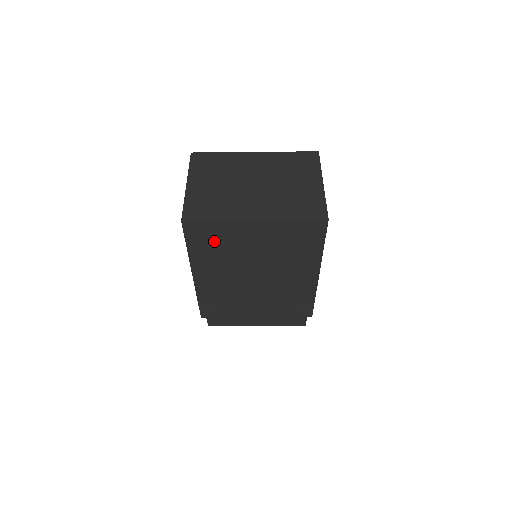
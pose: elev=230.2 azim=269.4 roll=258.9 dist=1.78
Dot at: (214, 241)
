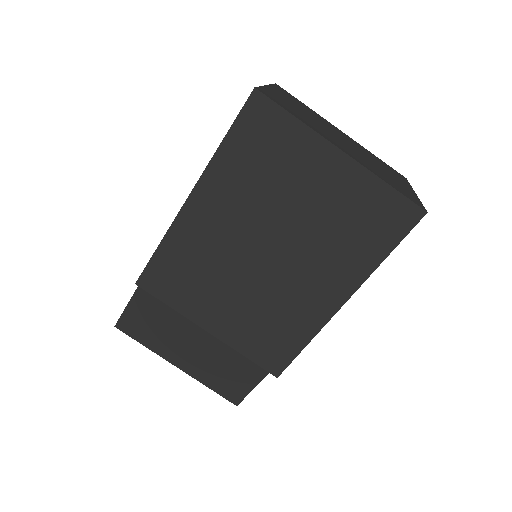
Dot at: (266, 152)
